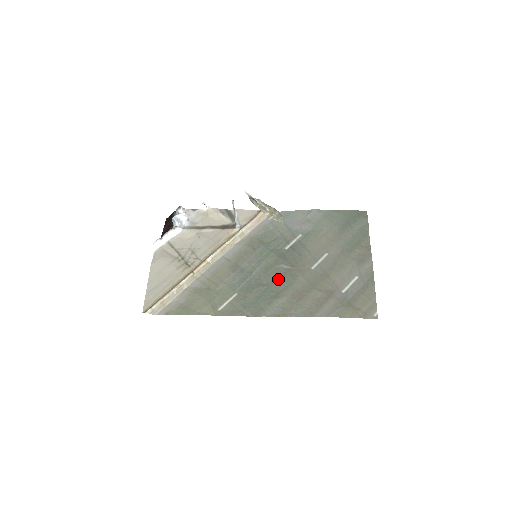
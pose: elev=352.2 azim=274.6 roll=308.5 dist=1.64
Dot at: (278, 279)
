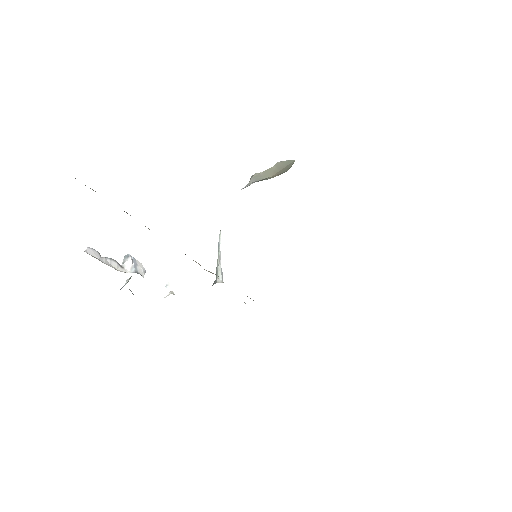
Dot at: occluded
